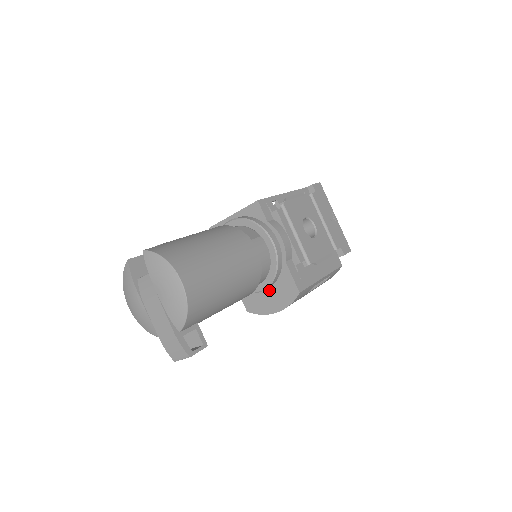
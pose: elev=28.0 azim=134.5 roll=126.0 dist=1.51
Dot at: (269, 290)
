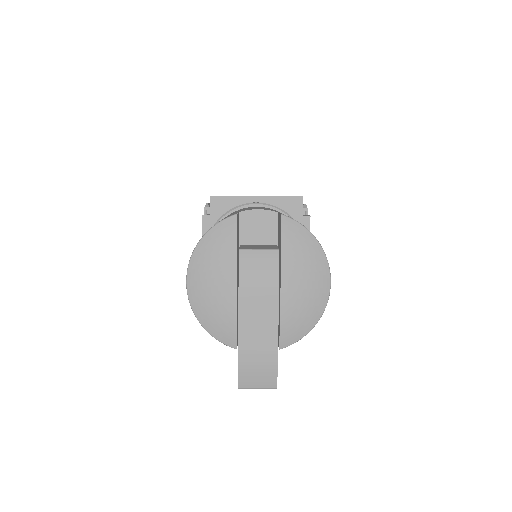
Dot at: occluded
